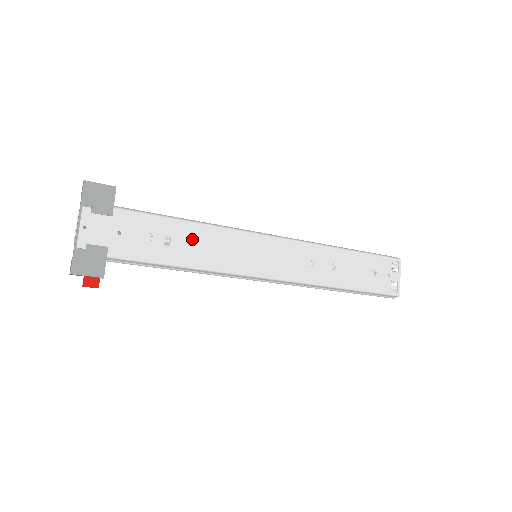
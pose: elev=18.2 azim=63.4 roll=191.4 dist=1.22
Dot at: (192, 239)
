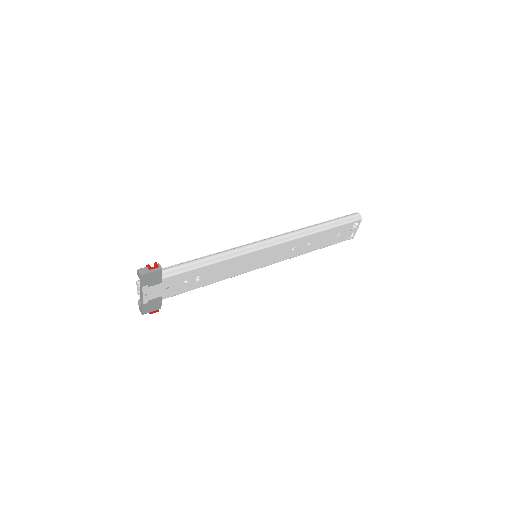
Dot at: (214, 271)
